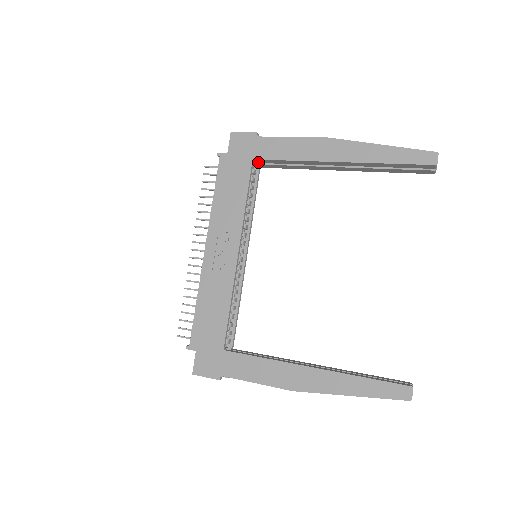
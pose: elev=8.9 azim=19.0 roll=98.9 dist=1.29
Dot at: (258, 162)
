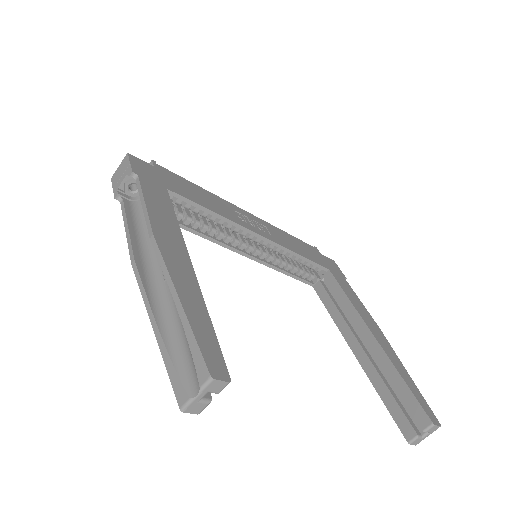
Dot at: (325, 277)
